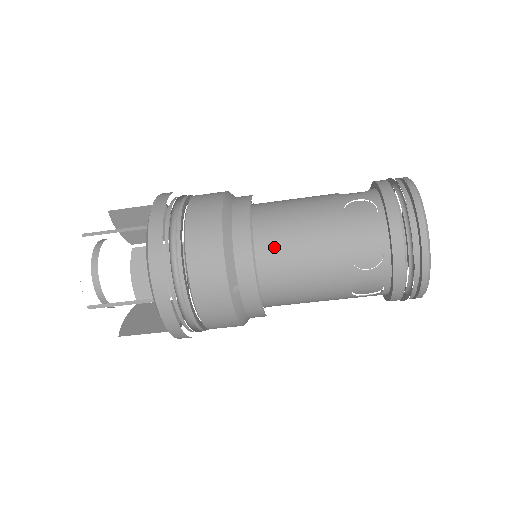
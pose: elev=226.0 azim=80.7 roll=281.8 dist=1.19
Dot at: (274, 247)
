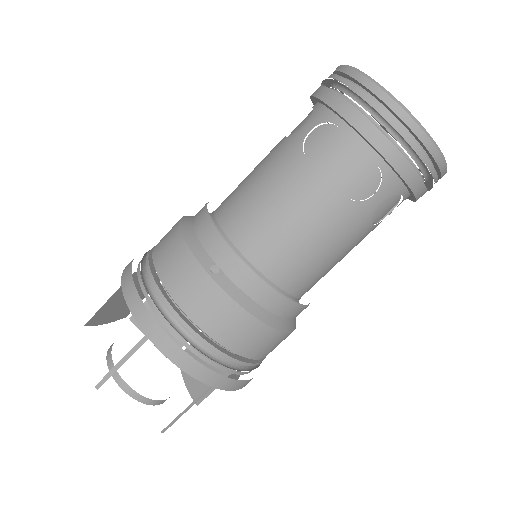
Dot at: (235, 209)
